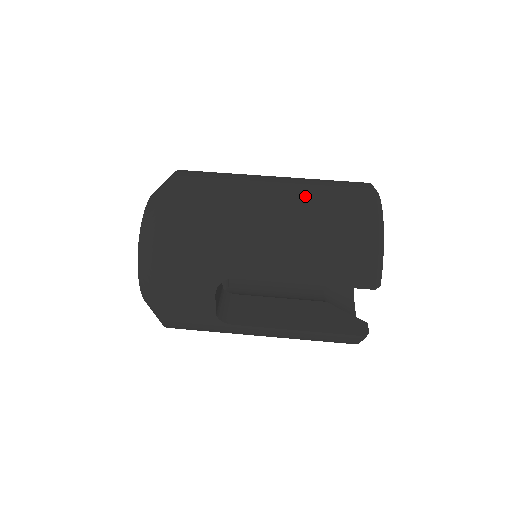
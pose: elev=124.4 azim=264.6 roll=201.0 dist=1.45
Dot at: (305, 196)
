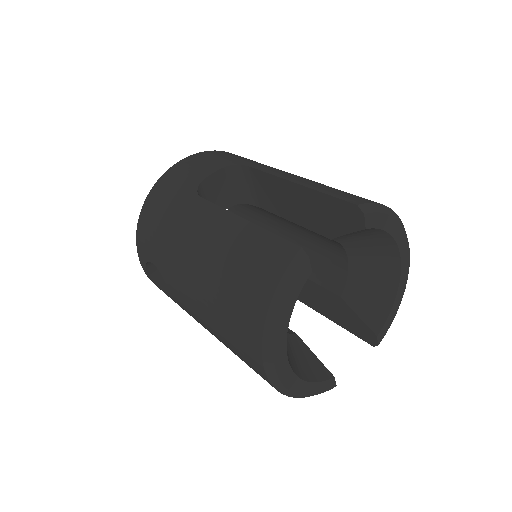
Dot at: occluded
